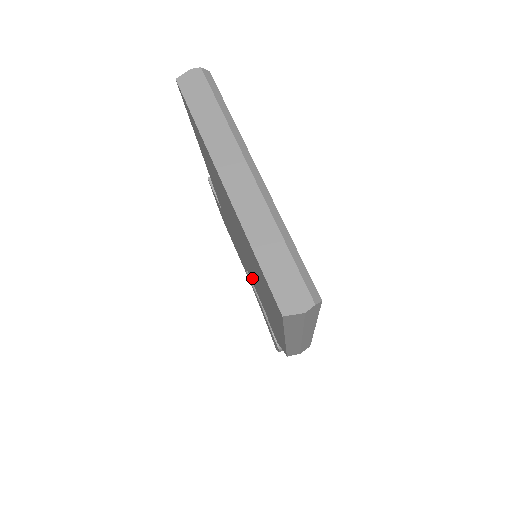
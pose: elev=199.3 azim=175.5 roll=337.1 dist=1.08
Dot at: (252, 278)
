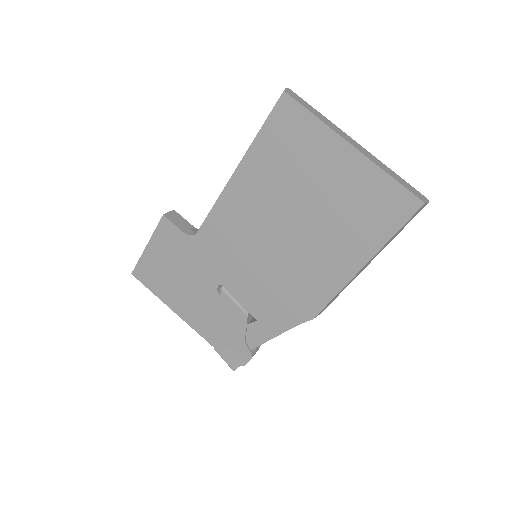
Dot at: (259, 274)
